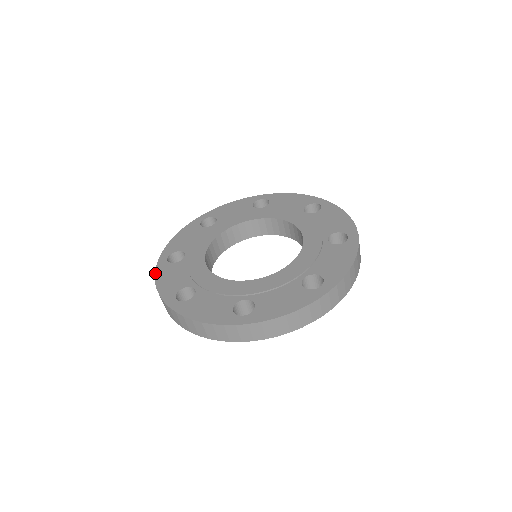
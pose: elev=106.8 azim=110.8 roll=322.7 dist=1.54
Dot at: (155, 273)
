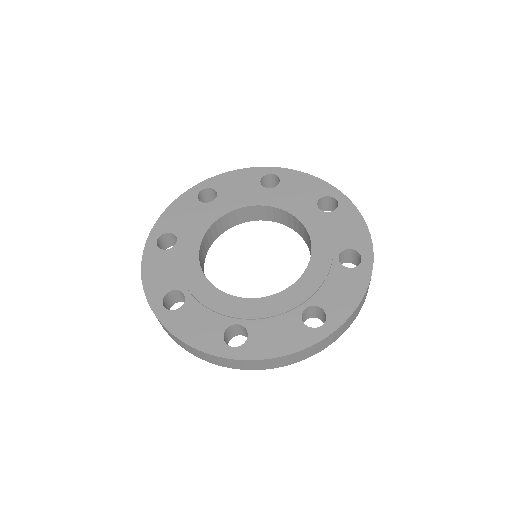
Dot at: (179, 197)
